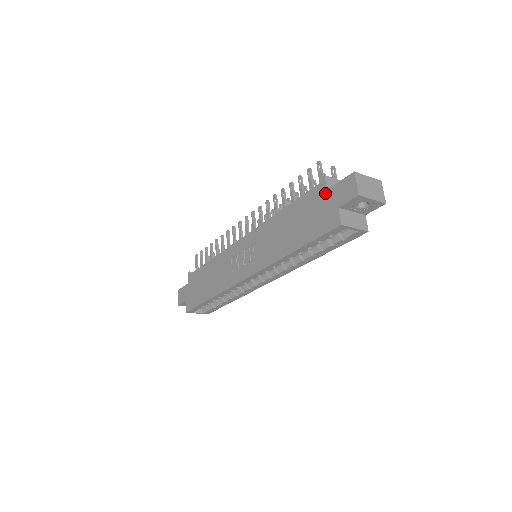
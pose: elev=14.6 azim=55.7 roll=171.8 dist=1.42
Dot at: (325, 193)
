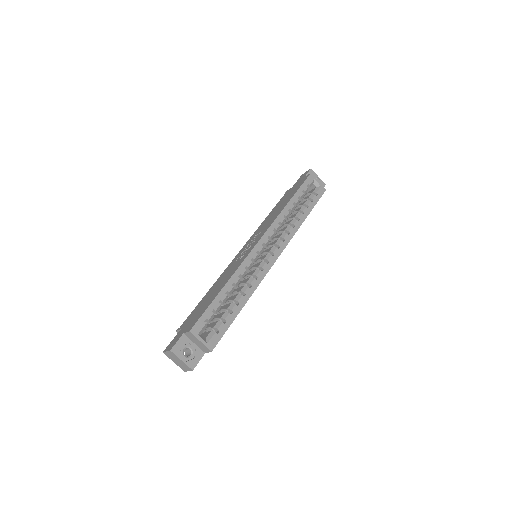
Dot at: occluded
